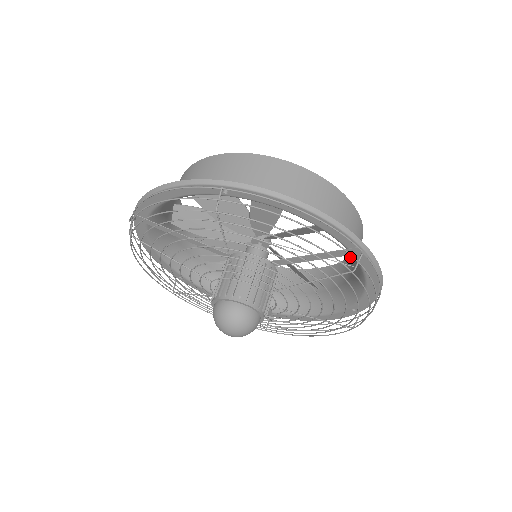
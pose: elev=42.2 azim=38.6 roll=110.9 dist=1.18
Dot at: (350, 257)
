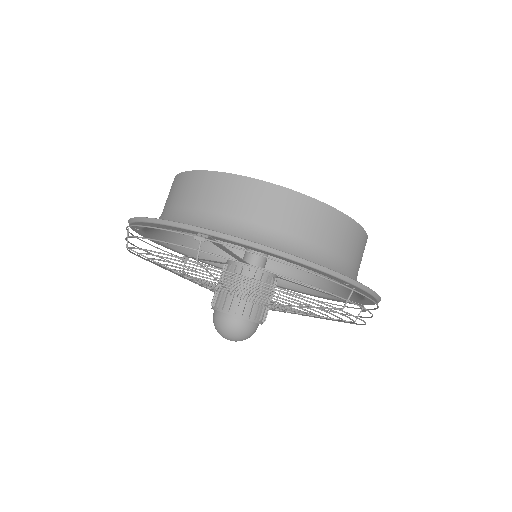
Dot at: occluded
